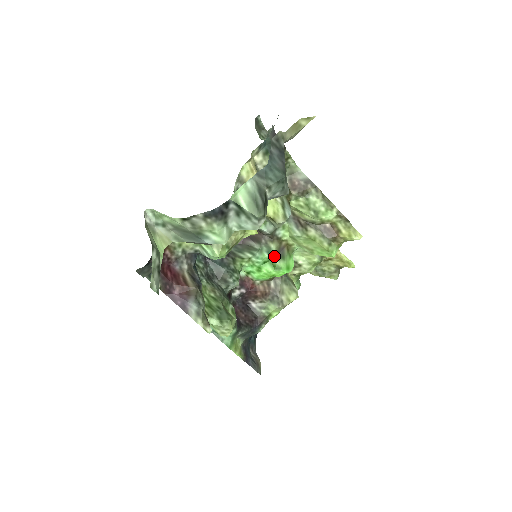
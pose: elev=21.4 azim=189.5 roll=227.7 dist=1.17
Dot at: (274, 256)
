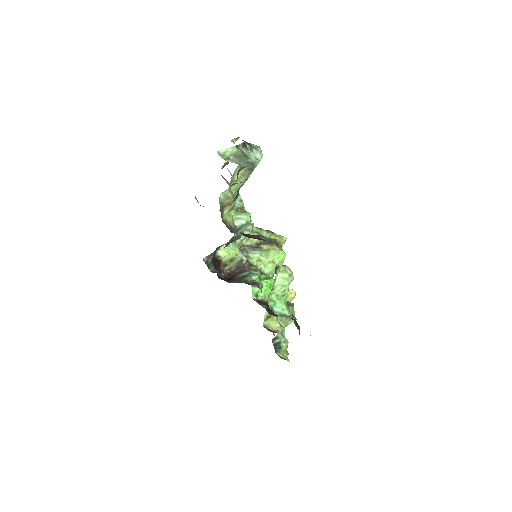
Dot at: (260, 274)
